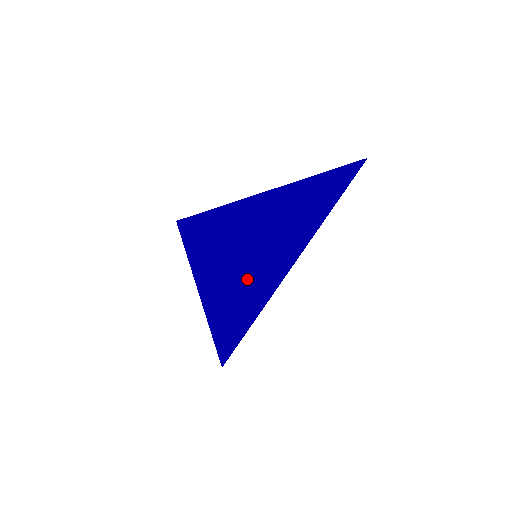
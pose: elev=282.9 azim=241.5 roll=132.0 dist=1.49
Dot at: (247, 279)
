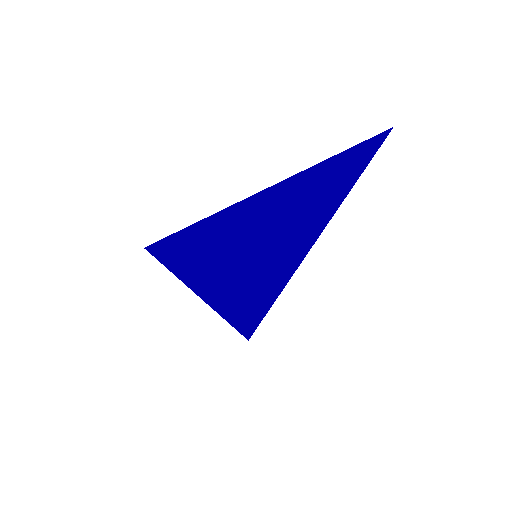
Dot at: (252, 276)
